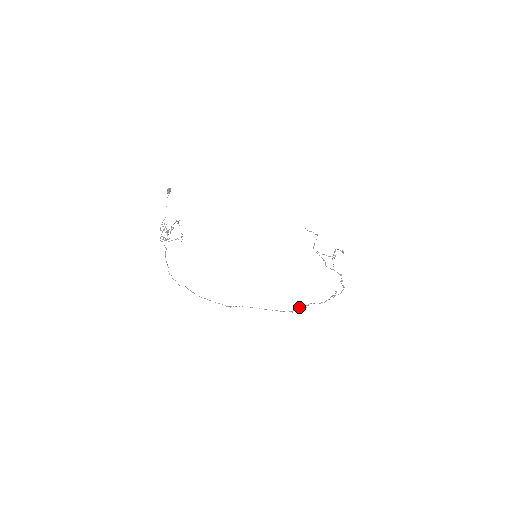
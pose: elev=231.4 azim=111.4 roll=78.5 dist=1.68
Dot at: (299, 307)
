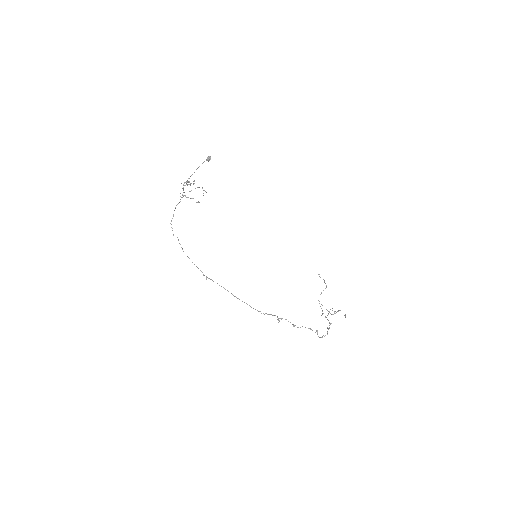
Dot at: (271, 314)
